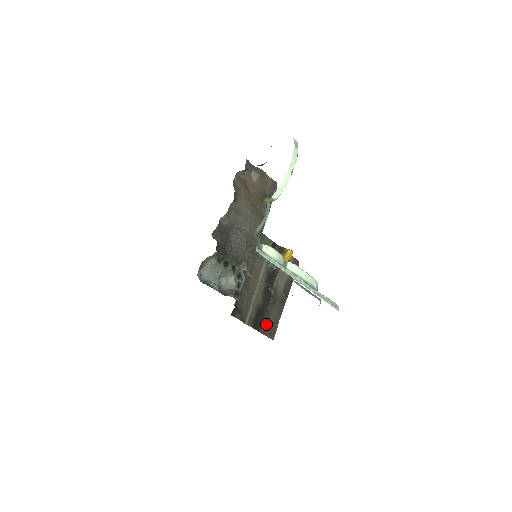
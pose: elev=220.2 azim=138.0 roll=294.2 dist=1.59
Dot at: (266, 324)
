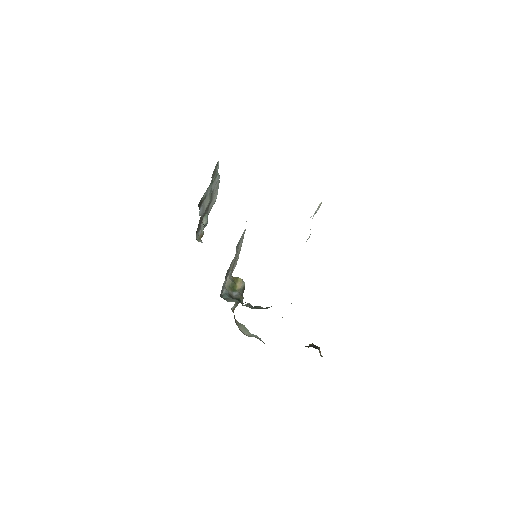
Dot at: occluded
